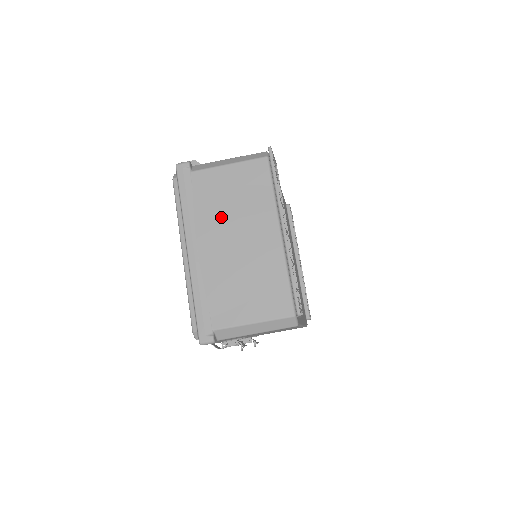
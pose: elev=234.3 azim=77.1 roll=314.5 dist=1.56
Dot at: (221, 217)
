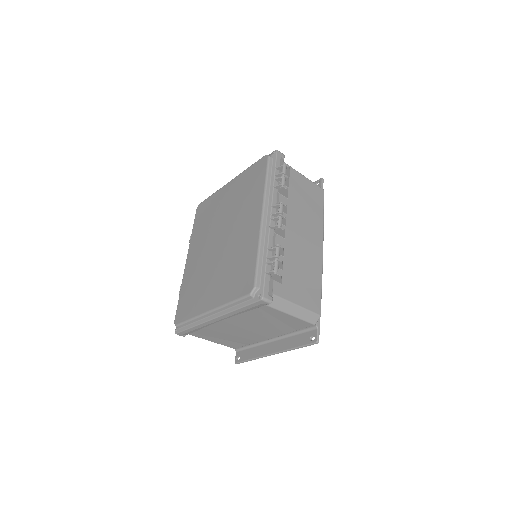
Dot at: (252, 323)
